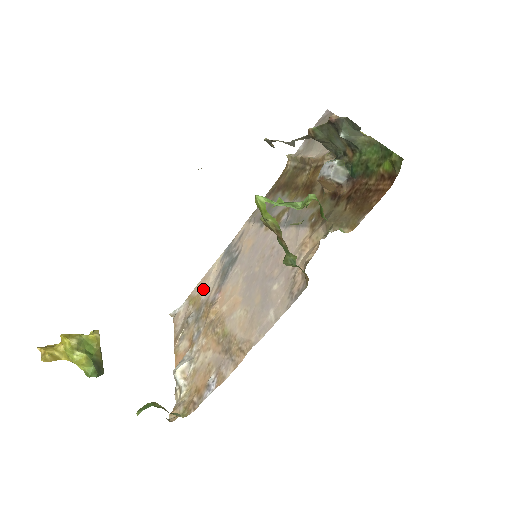
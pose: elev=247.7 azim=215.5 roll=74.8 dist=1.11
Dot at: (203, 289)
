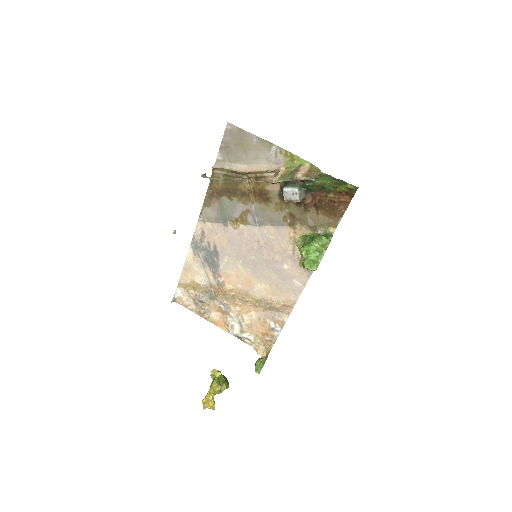
Dot at: (194, 277)
